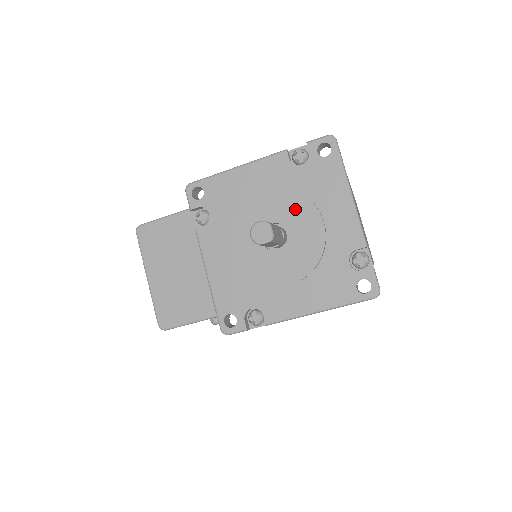
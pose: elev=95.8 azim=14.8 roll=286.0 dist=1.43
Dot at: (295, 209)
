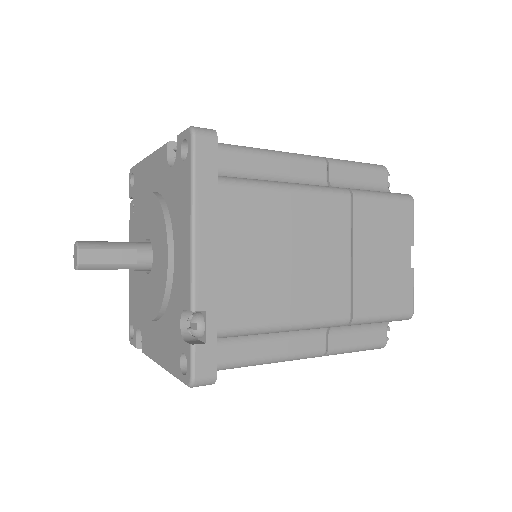
Dot at: (158, 228)
